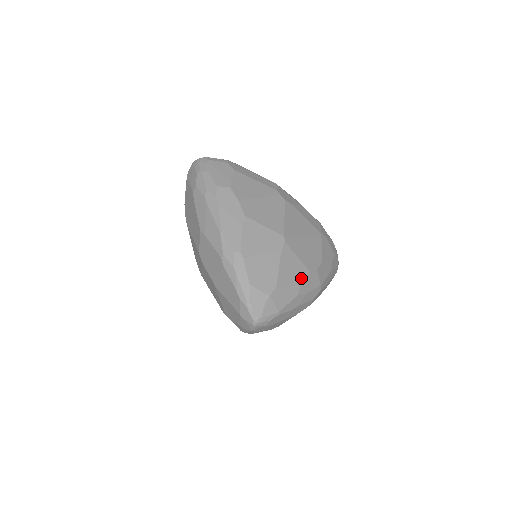
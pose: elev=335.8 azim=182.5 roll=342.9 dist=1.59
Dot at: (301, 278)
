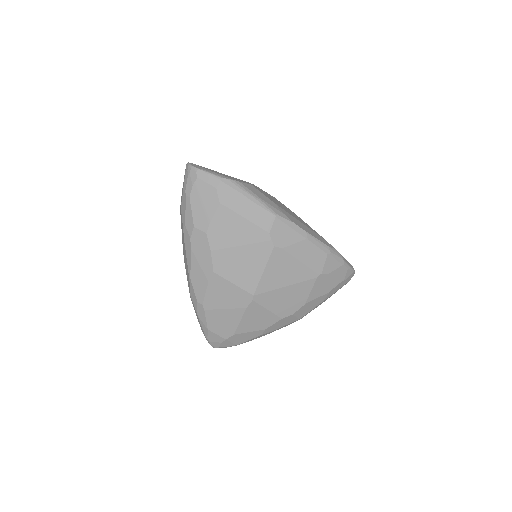
Dot at: (268, 324)
